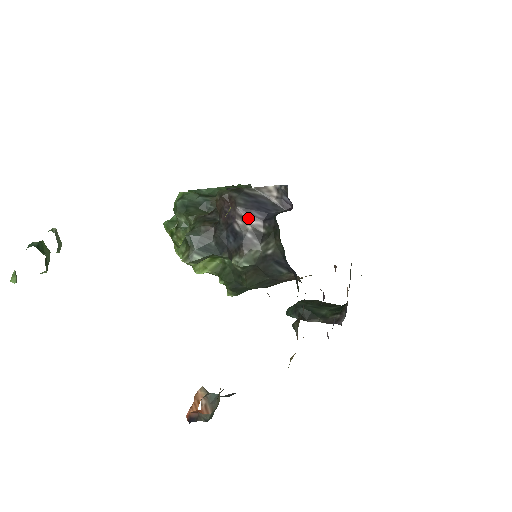
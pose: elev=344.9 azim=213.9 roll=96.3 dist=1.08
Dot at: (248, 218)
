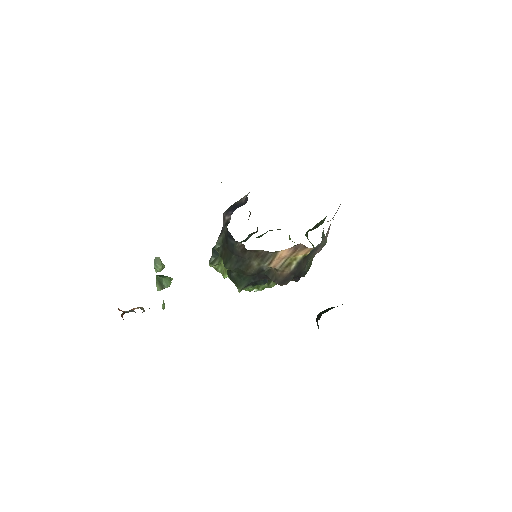
Dot at: (226, 217)
